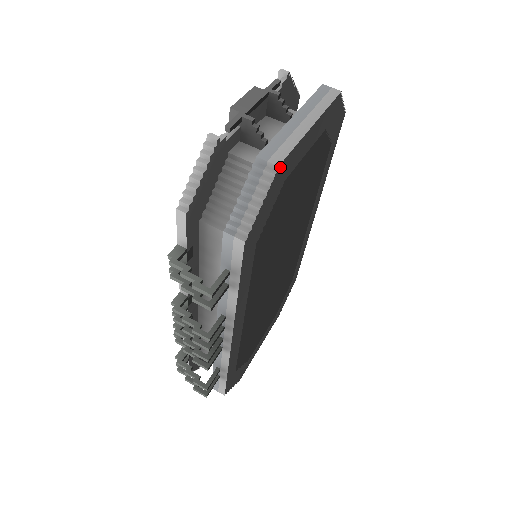
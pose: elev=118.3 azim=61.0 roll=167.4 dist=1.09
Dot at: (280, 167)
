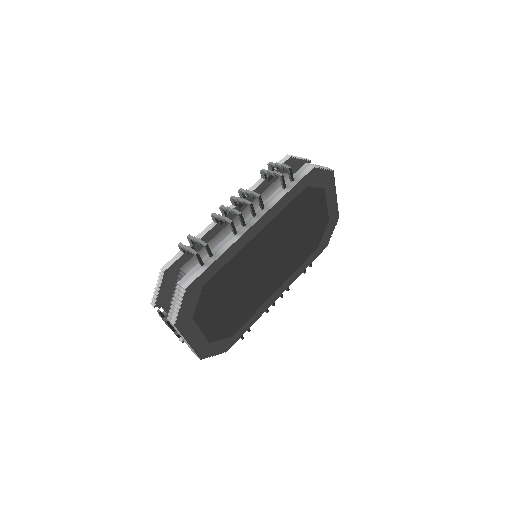
Dot at: (332, 173)
